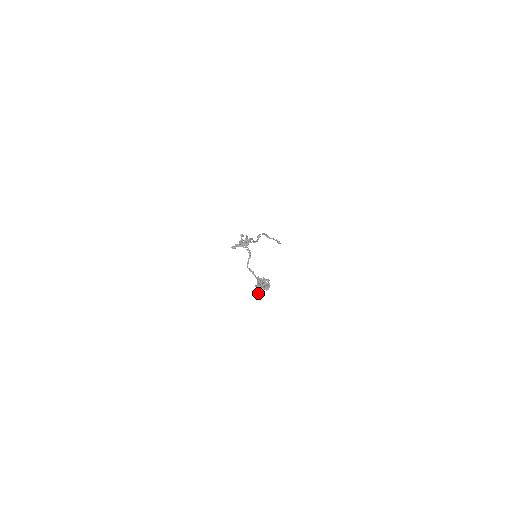
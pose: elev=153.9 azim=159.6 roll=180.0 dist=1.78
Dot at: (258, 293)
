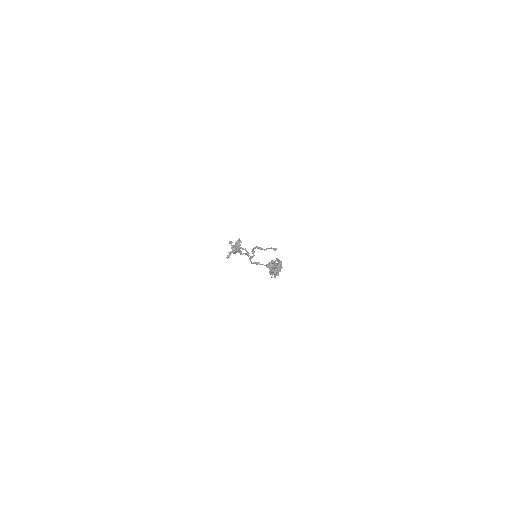
Dot at: (275, 277)
